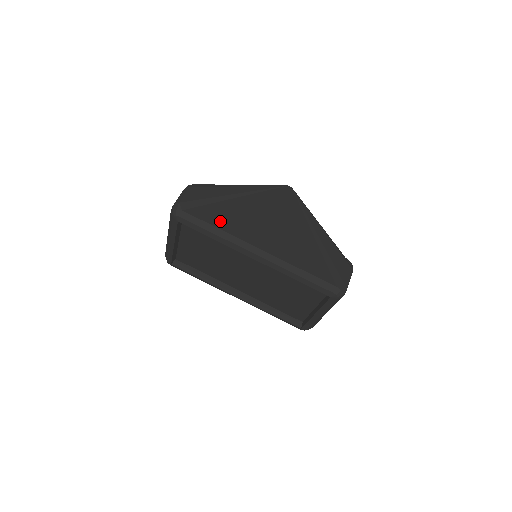
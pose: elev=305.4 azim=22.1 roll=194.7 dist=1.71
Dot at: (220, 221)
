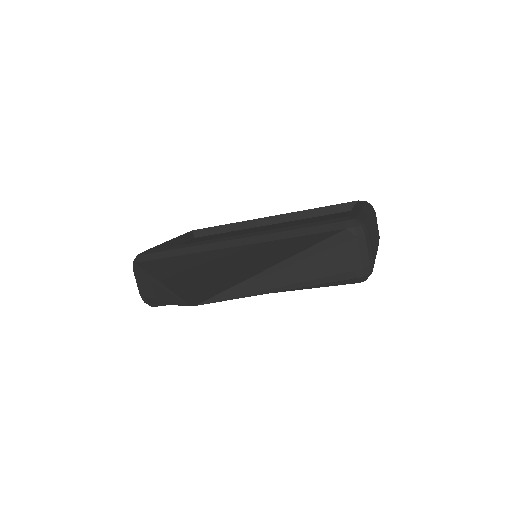
Dot at: occluded
